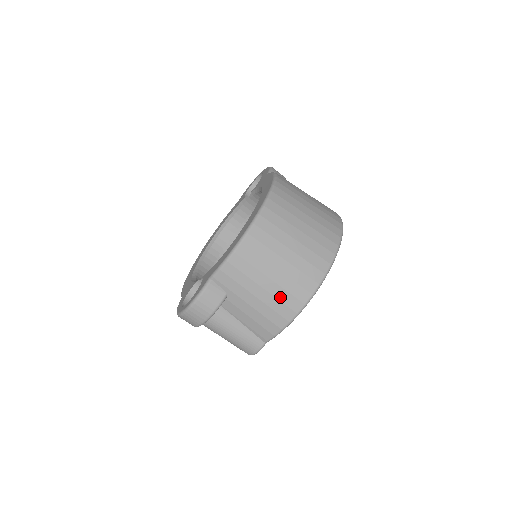
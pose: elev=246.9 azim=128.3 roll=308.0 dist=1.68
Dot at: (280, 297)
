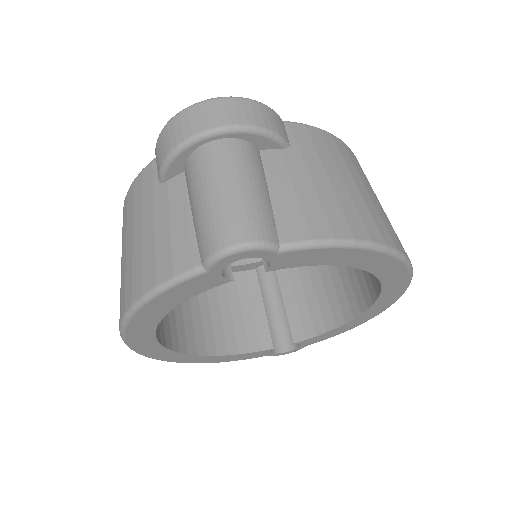
Dot at: (359, 207)
